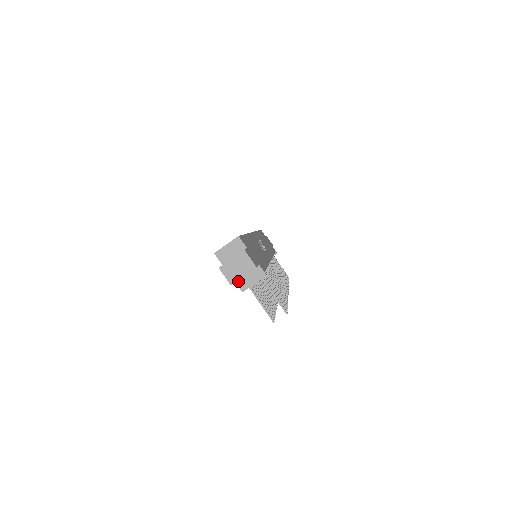
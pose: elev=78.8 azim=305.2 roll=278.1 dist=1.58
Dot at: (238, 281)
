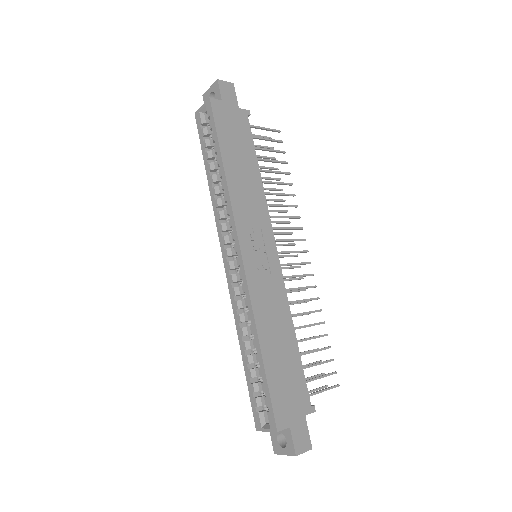
Dot at: occluded
